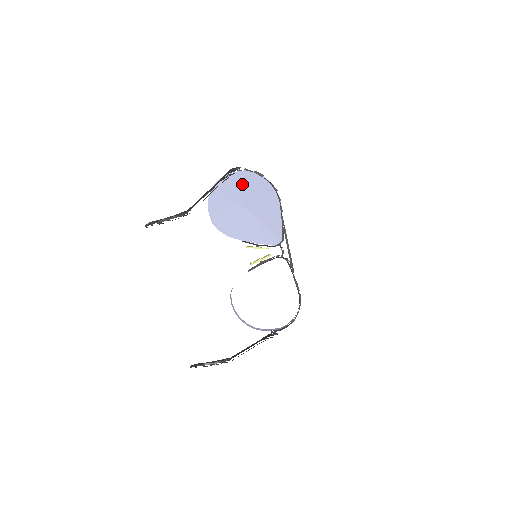
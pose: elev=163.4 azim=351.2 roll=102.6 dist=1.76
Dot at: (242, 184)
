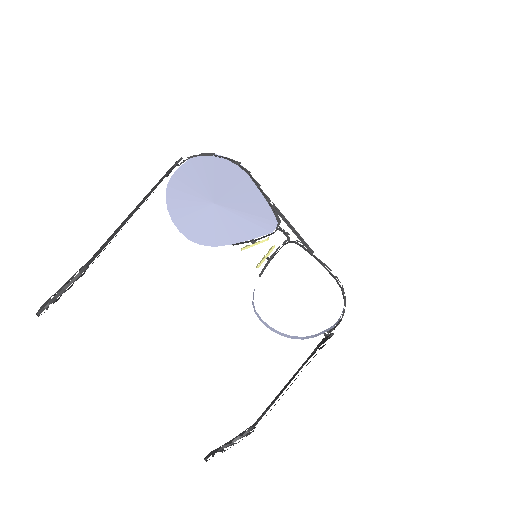
Dot at: (196, 177)
